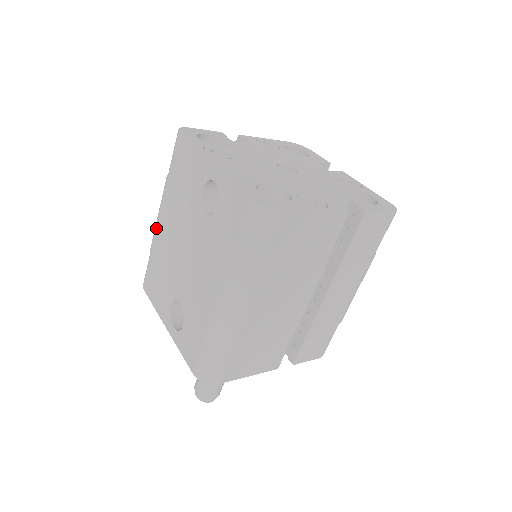
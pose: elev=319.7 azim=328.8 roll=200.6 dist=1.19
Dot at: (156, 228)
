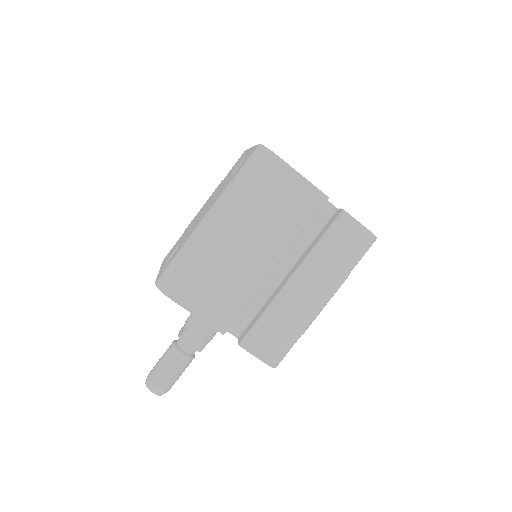
Dot at: occluded
